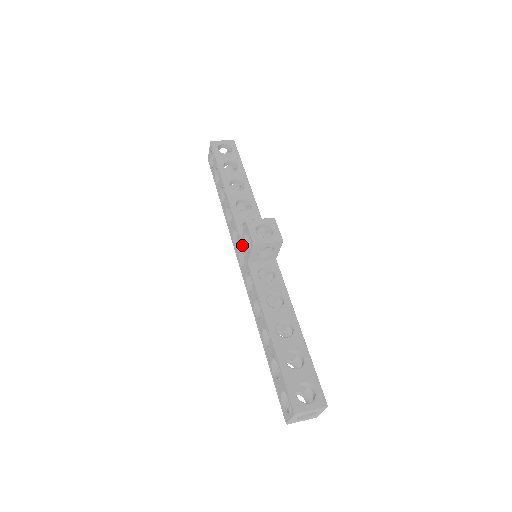
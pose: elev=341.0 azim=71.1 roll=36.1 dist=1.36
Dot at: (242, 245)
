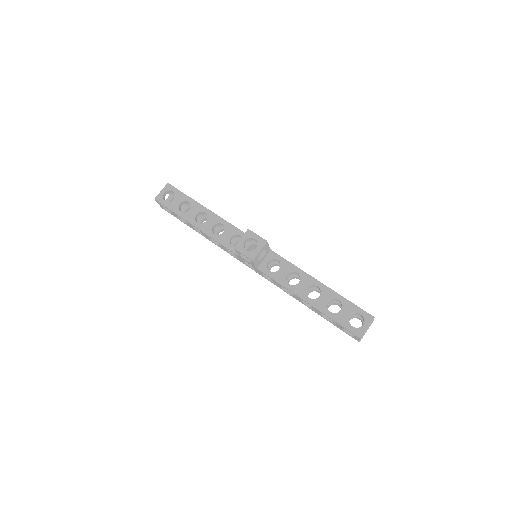
Dot at: (243, 259)
